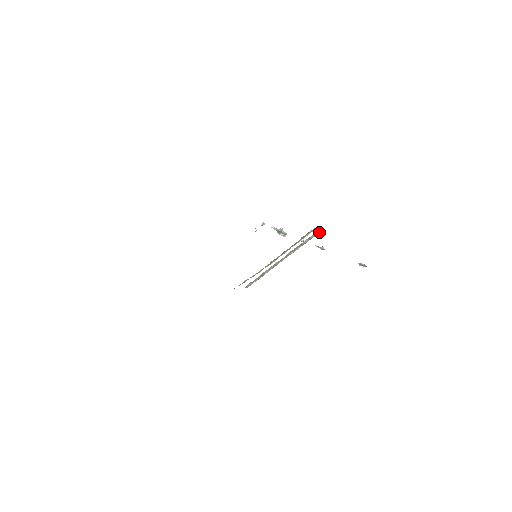
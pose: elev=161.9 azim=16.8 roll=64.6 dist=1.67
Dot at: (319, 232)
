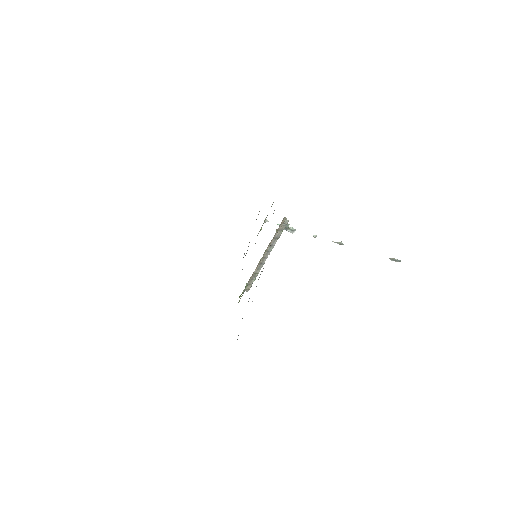
Dot at: (287, 221)
